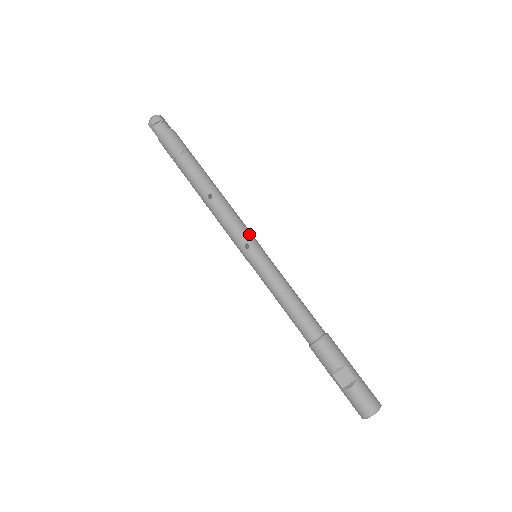
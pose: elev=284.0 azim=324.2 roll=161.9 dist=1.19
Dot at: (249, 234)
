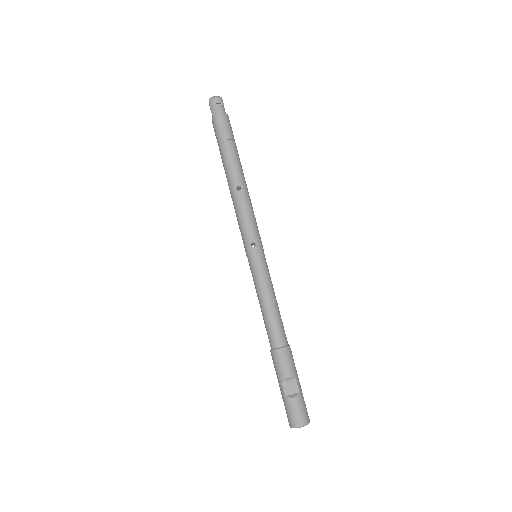
Dot at: (259, 235)
